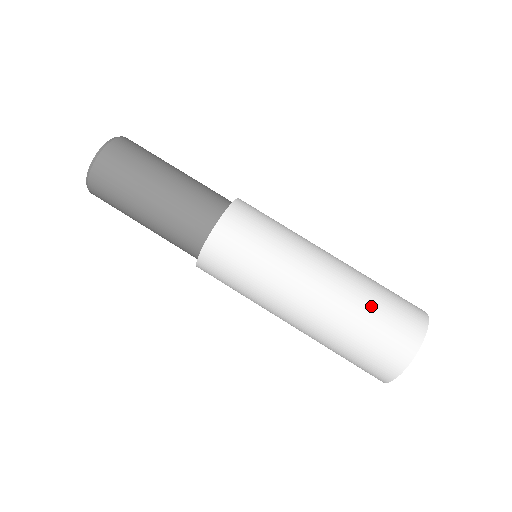
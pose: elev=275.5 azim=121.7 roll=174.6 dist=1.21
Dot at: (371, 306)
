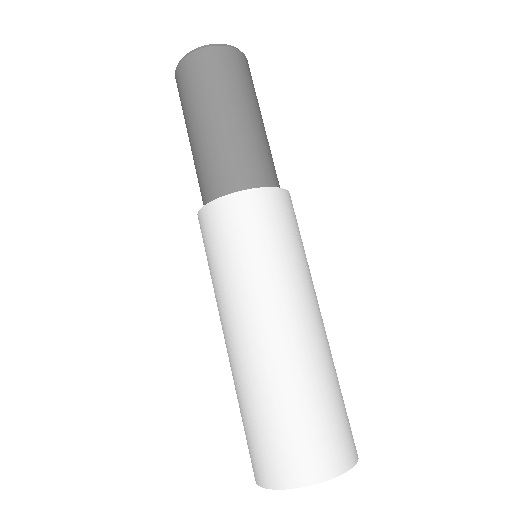
Dot at: (266, 407)
